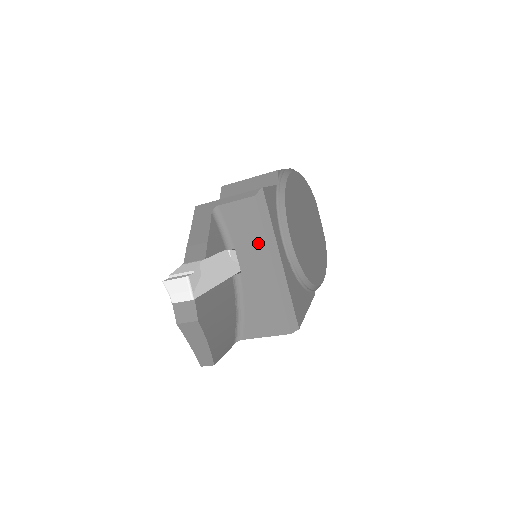
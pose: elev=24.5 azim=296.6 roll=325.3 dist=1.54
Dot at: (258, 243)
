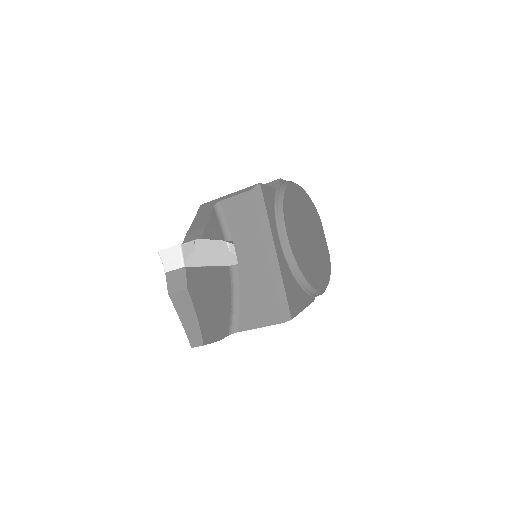
Dot at: (254, 233)
